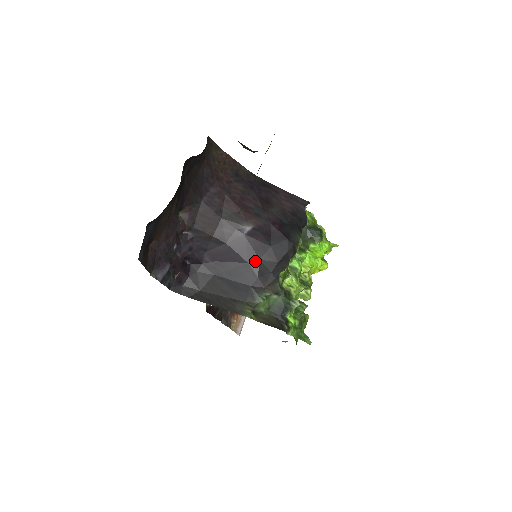
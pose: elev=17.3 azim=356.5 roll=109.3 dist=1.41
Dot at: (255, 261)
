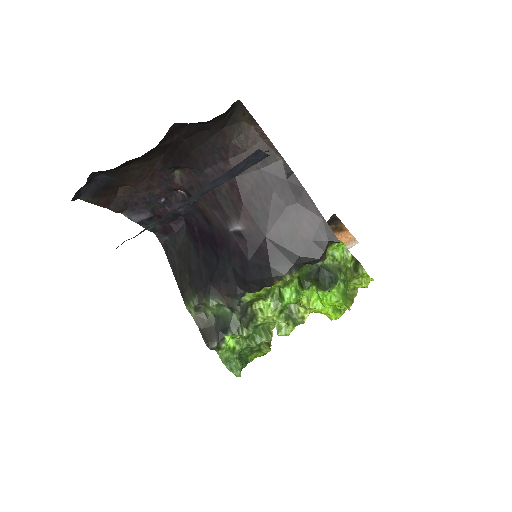
Dot at: (227, 264)
